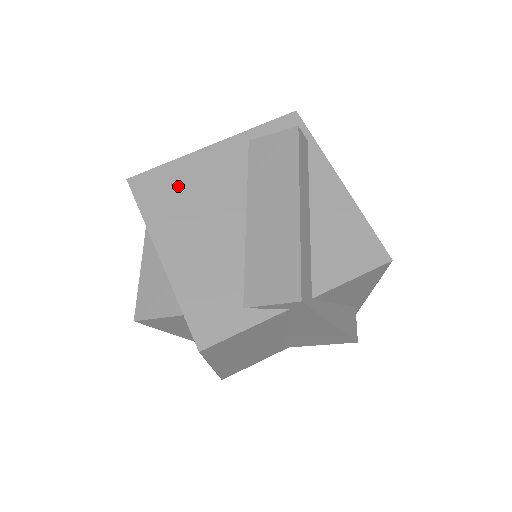
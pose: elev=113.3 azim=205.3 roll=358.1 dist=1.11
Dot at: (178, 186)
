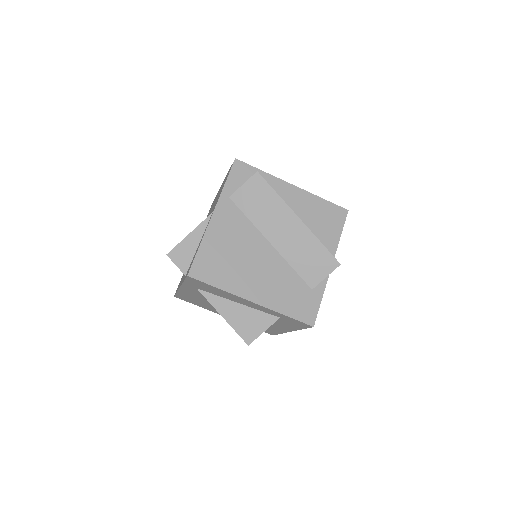
Dot at: (220, 255)
